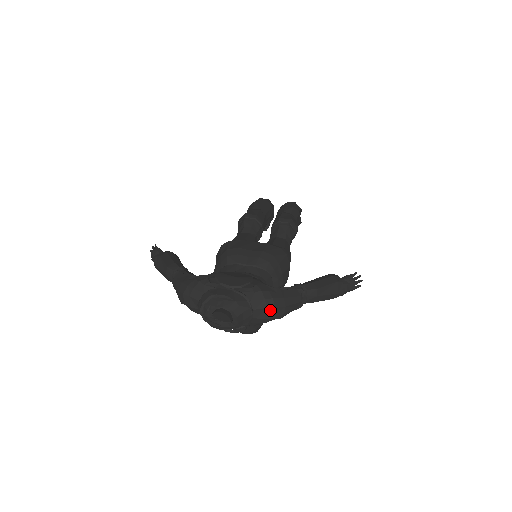
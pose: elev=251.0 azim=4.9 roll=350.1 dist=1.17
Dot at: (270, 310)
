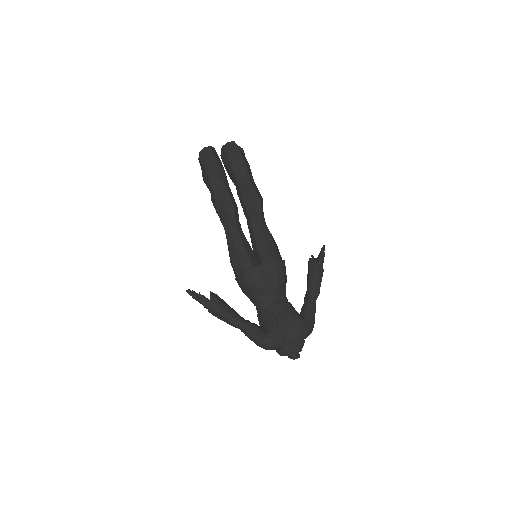
Dot at: (310, 333)
